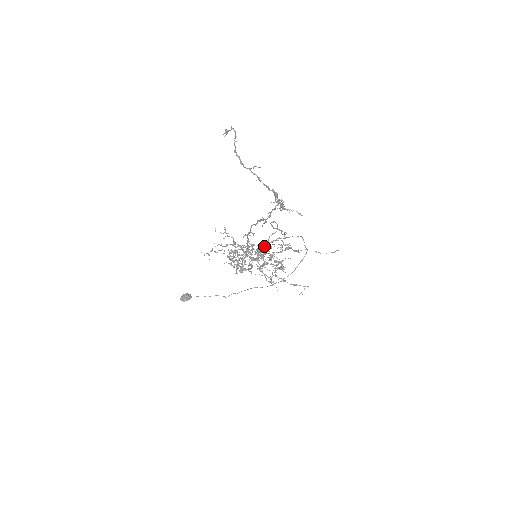
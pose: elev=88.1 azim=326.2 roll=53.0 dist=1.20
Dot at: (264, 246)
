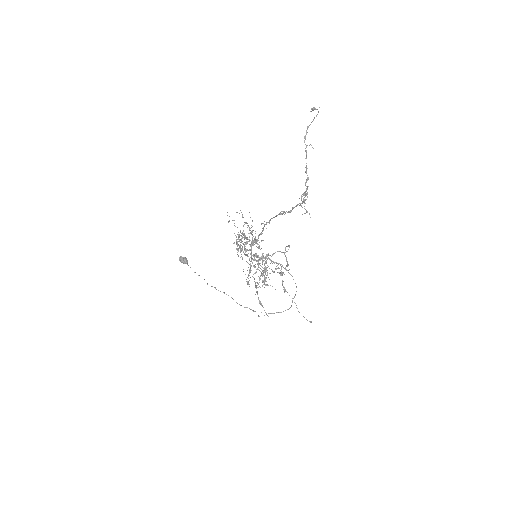
Dot at: (267, 256)
